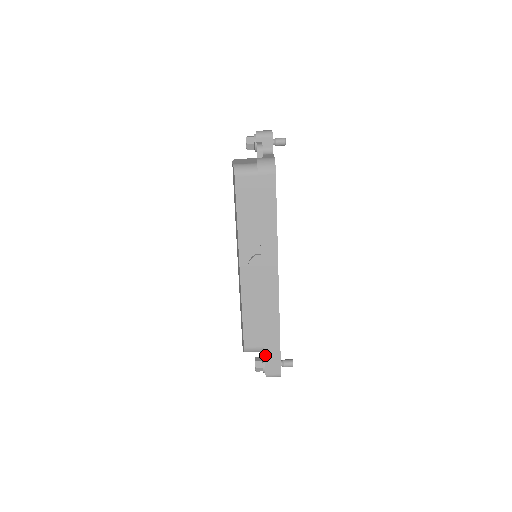
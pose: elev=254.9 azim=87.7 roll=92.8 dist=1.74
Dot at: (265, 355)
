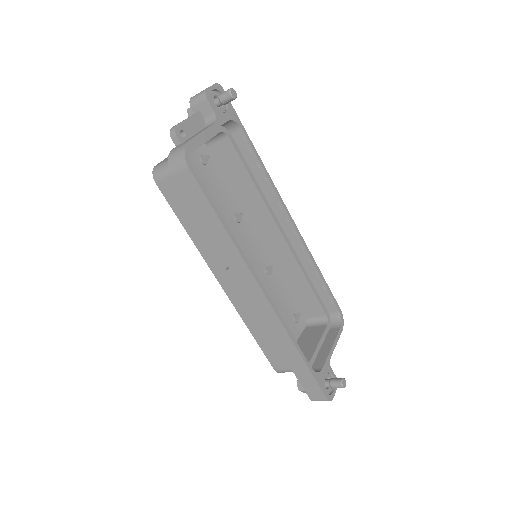
Dot at: (298, 379)
